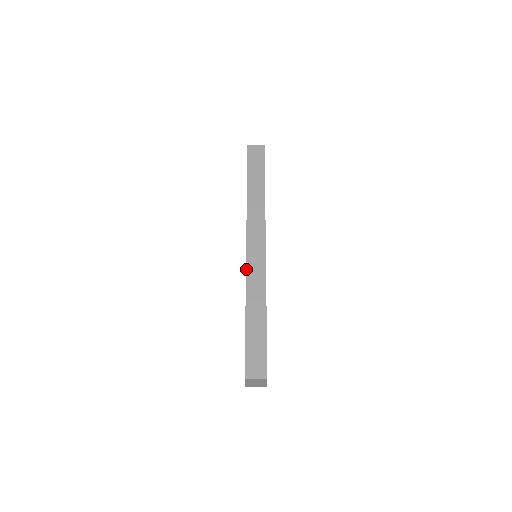
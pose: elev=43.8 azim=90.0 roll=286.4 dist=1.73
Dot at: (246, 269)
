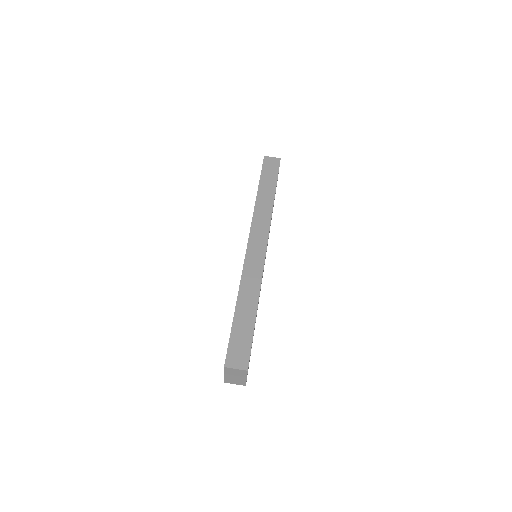
Dot at: (244, 263)
